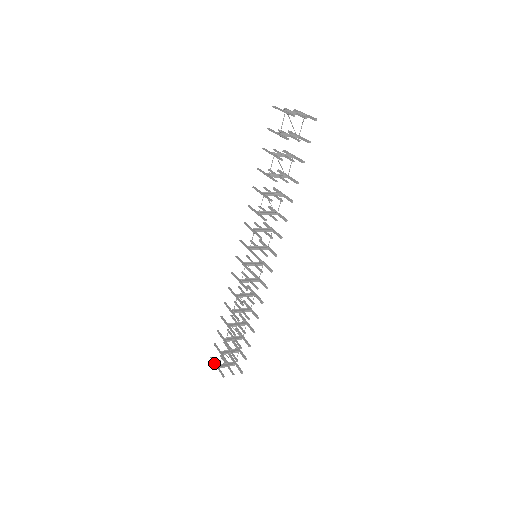
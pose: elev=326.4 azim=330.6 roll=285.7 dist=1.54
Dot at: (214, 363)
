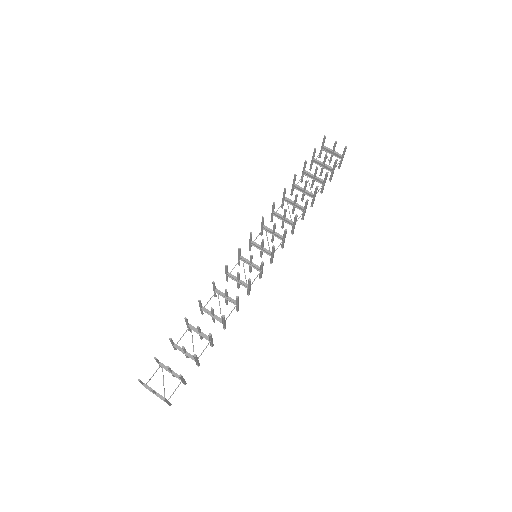
Dot at: occluded
